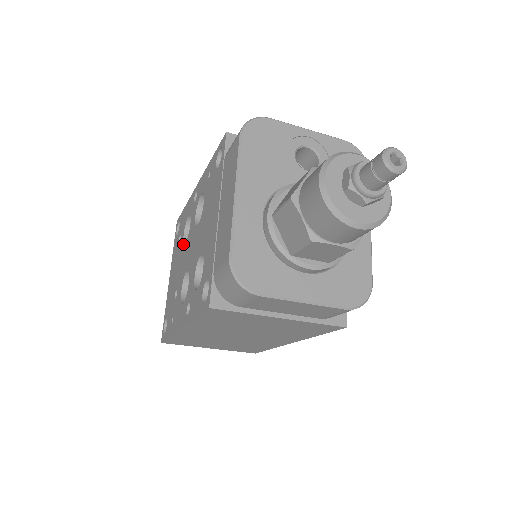
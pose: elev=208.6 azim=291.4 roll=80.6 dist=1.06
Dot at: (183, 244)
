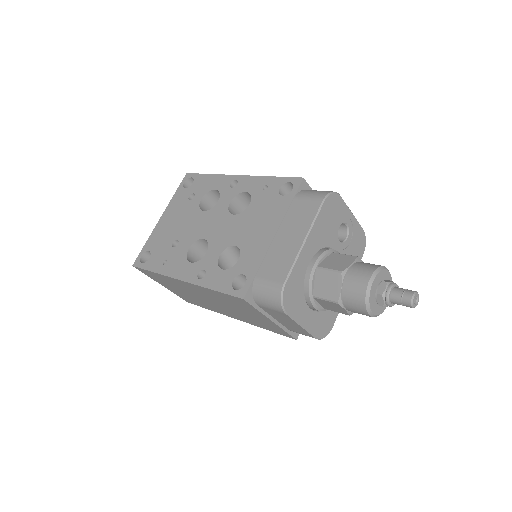
Dot at: (199, 208)
